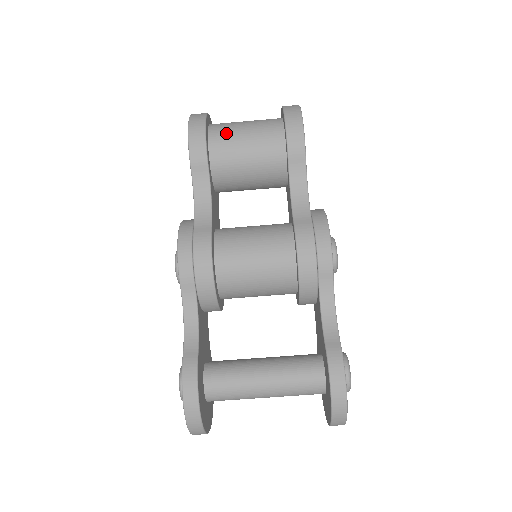
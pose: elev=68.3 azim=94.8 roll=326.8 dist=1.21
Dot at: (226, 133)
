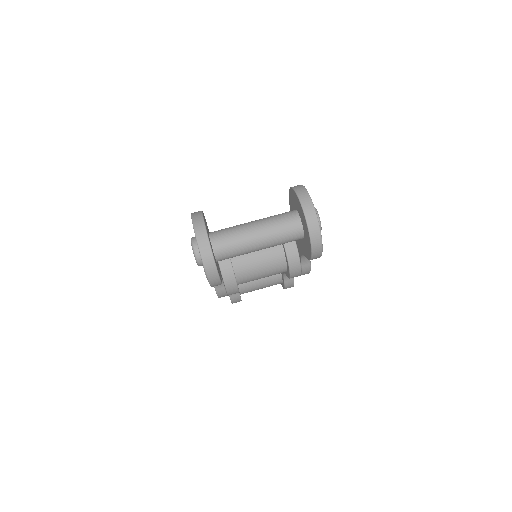
Dot at: occluded
